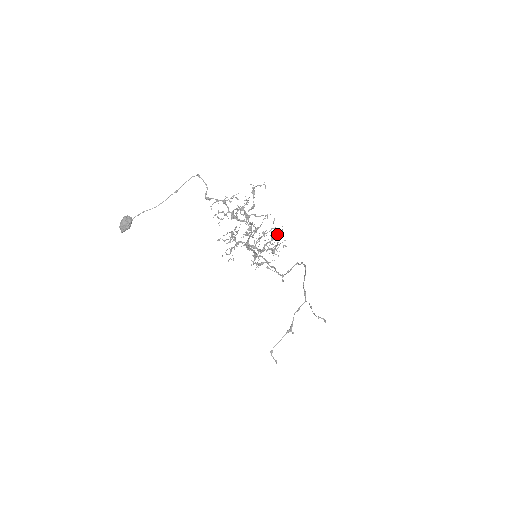
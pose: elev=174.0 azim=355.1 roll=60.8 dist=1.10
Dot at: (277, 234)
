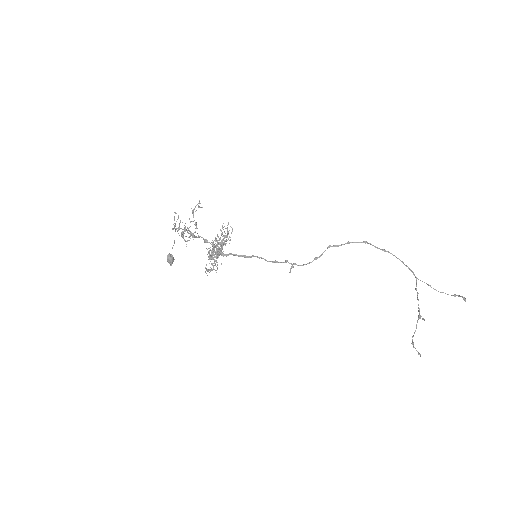
Dot at: occluded
